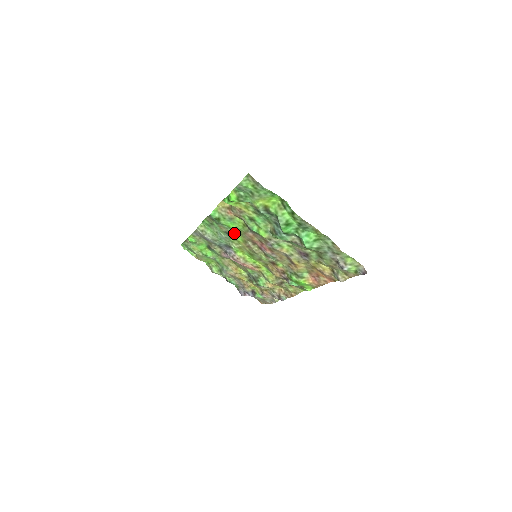
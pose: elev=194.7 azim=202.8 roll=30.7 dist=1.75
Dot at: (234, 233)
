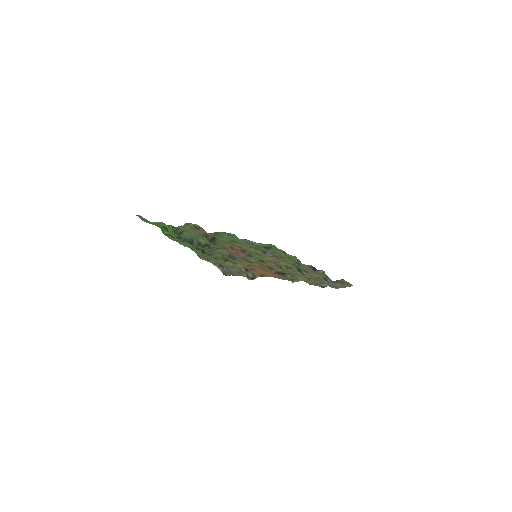
Dot at: occluded
